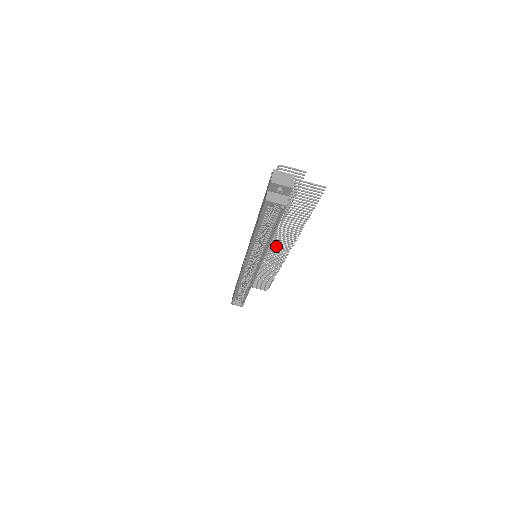
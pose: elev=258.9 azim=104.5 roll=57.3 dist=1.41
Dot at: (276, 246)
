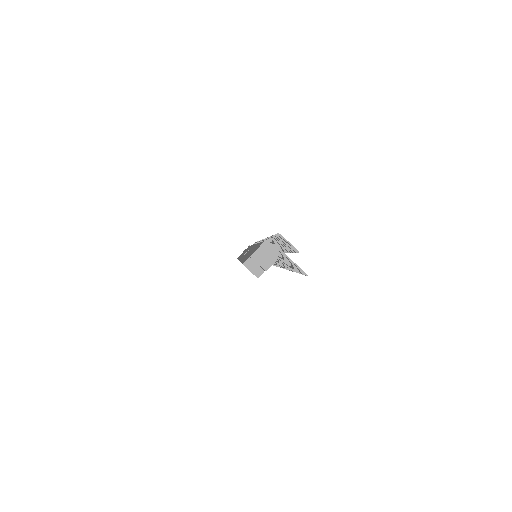
Dot at: occluded
